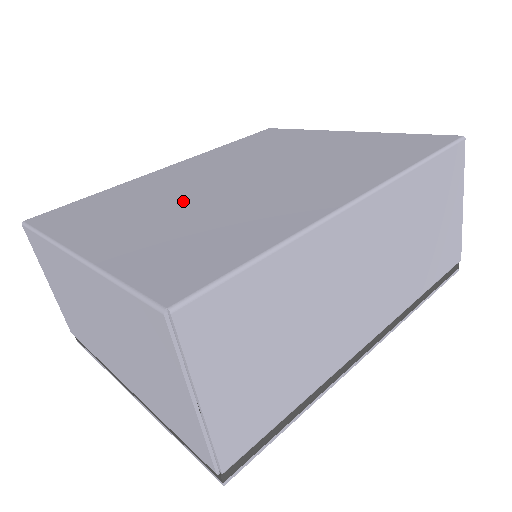
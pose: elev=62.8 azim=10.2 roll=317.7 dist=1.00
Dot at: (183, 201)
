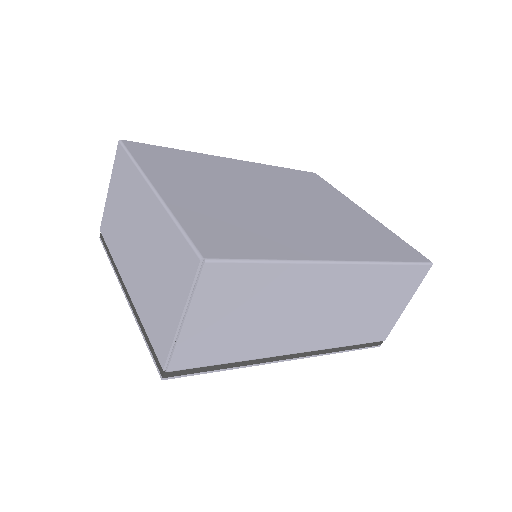
Dot at: (235, 194)
